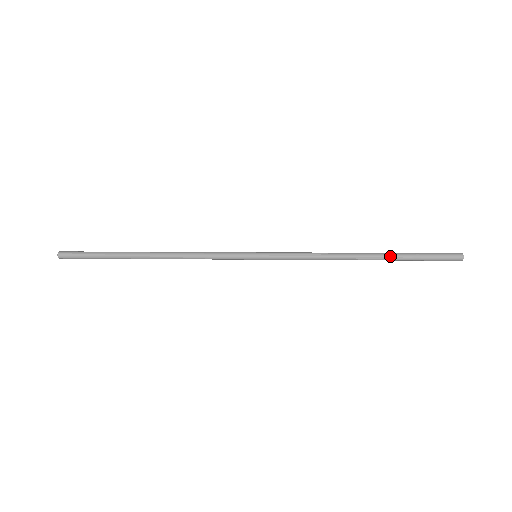
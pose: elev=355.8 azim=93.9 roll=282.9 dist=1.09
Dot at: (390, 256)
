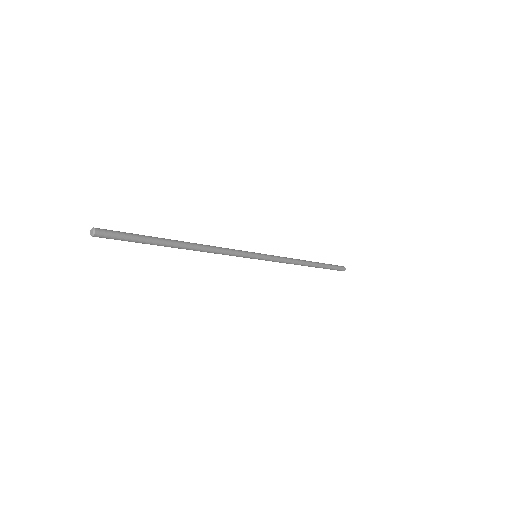
Dot at: (320, 265)
